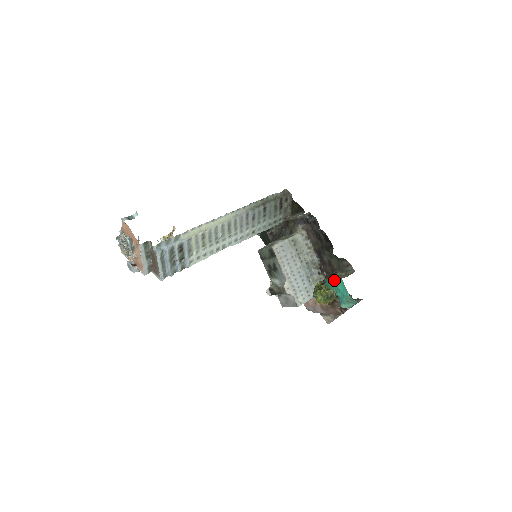
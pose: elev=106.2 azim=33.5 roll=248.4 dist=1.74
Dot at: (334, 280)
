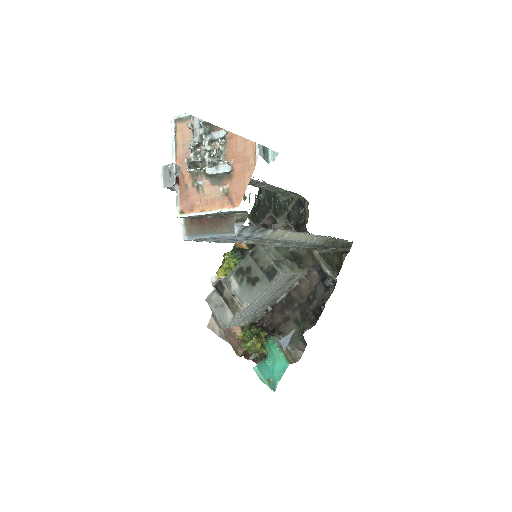
Dot at: (281, 353)
